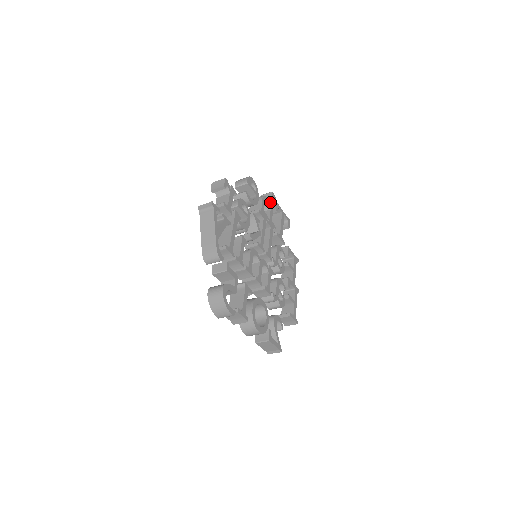
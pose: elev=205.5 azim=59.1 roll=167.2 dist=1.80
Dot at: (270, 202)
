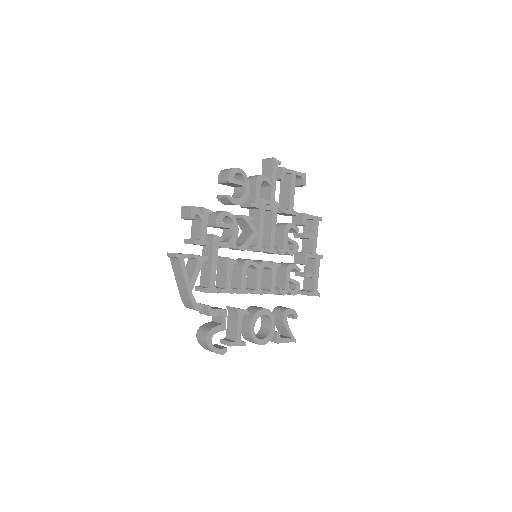
Dot at: (271, 174)
